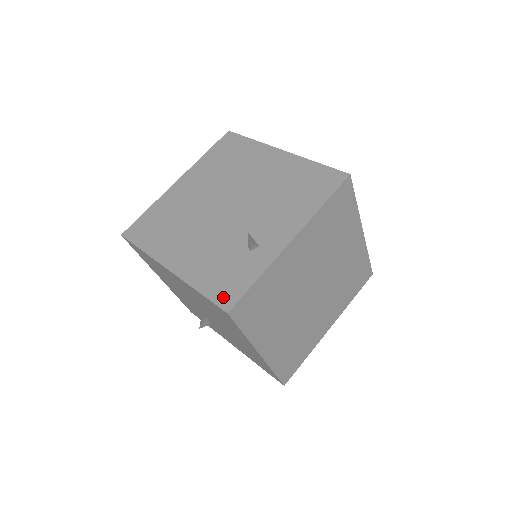
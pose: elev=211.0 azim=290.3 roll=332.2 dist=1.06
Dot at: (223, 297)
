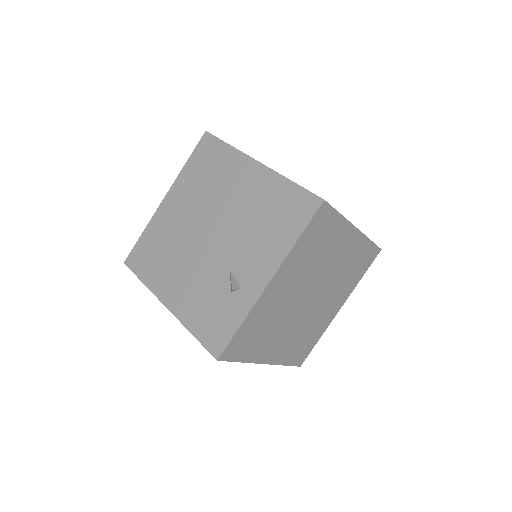
Dot at: (212, 343)
